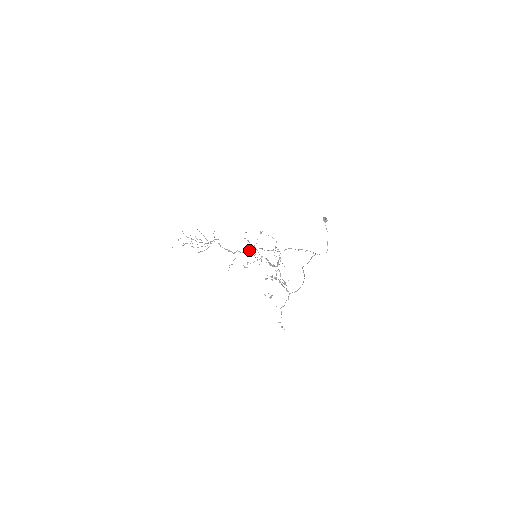
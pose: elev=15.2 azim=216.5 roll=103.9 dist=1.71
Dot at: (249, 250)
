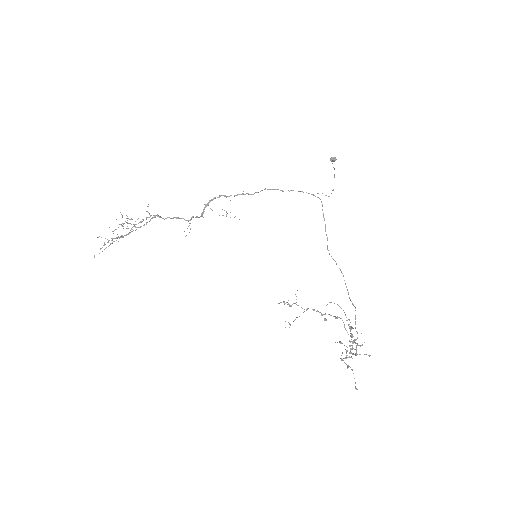
Dot at: occluded
